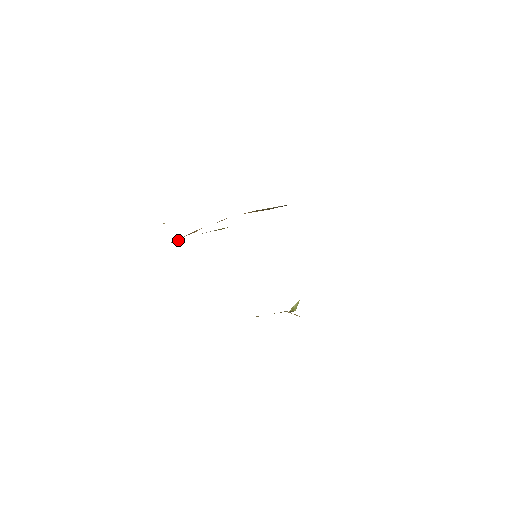
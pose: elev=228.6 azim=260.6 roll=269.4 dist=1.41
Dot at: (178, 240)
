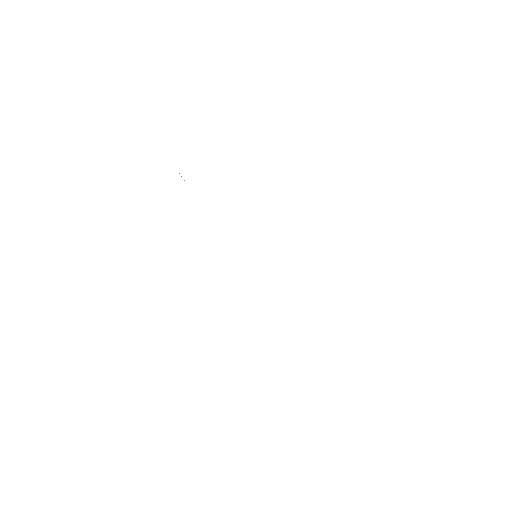
Dot at: occluded
